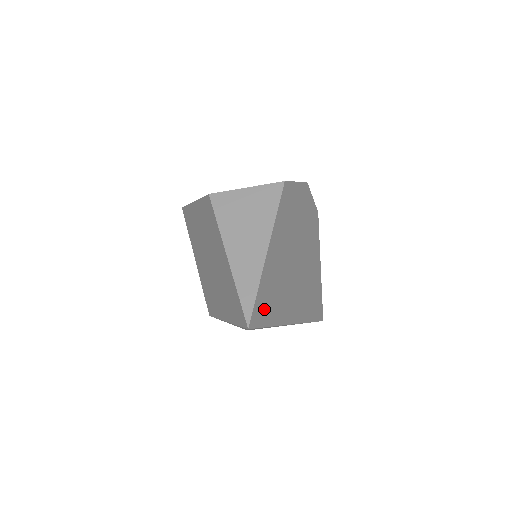
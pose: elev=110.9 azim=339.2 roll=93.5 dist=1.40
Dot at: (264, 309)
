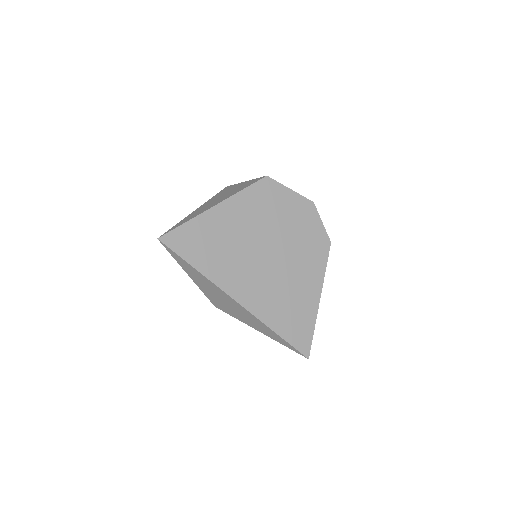
Dot at: (189, 245)
